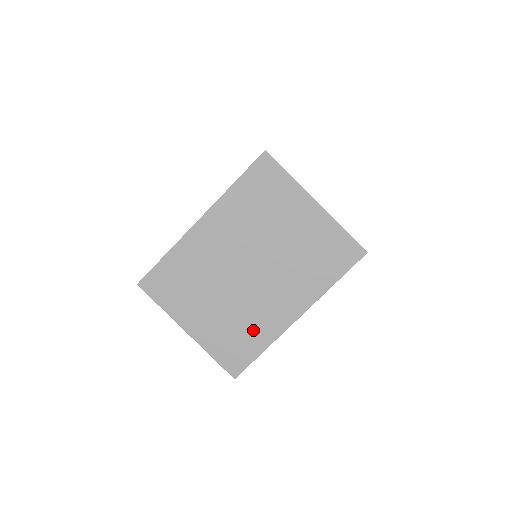
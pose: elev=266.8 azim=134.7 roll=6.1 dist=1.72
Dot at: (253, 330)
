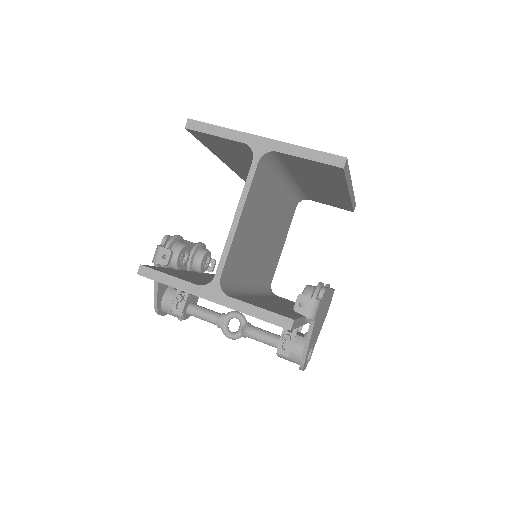
Dot at: occluded
